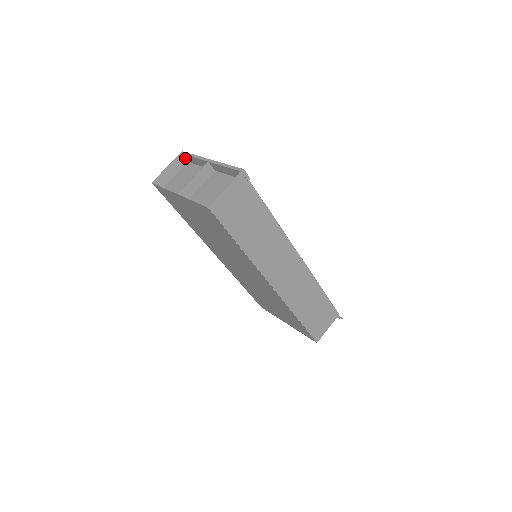
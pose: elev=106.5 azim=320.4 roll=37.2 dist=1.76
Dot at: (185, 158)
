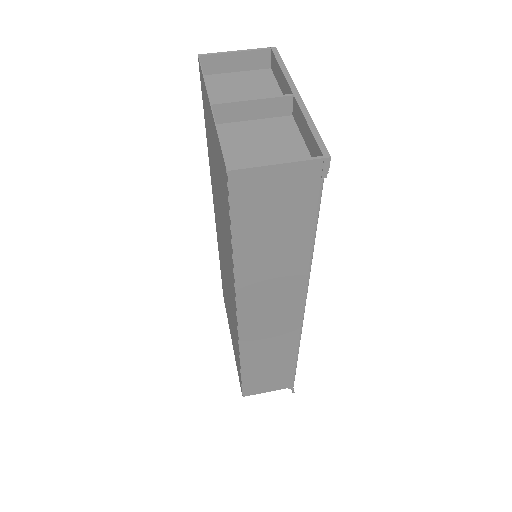
Dot at: (271, 59)
